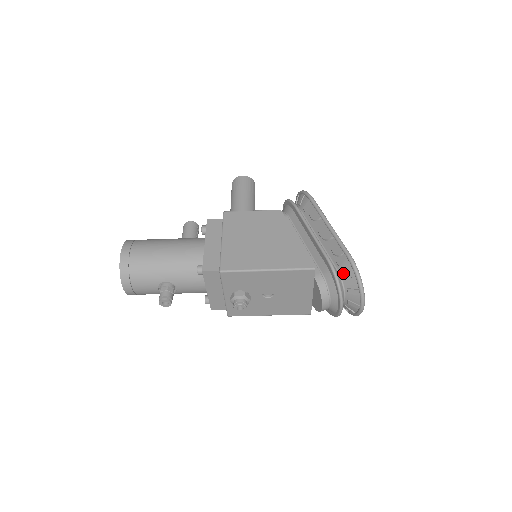
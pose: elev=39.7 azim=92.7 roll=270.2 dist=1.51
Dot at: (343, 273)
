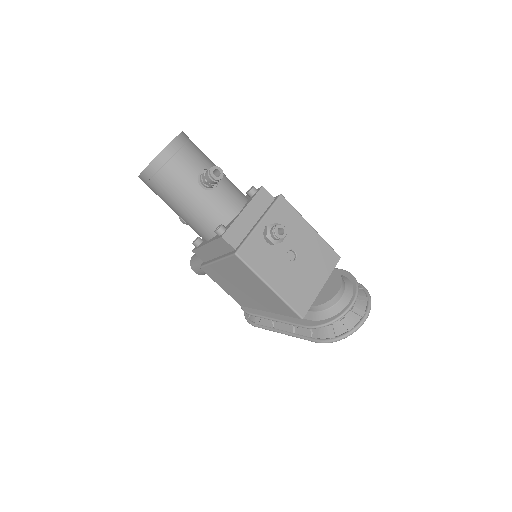
Dot at: occluded
